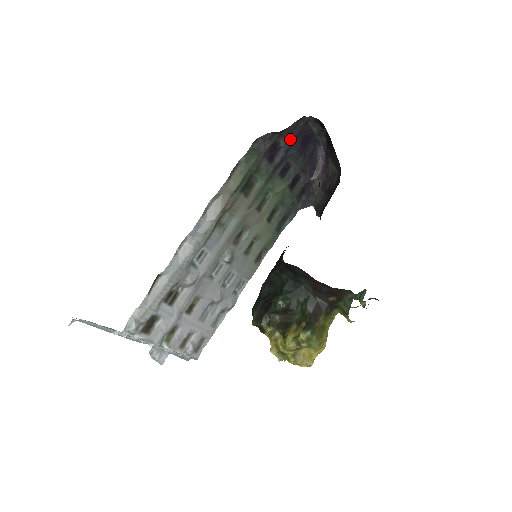
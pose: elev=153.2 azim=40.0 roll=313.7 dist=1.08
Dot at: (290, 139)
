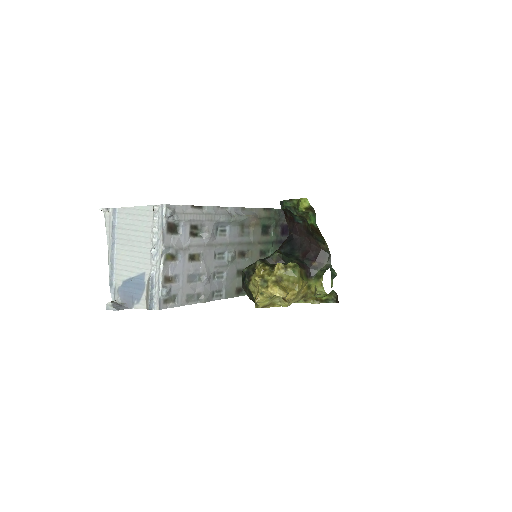
Dot at: occluded
